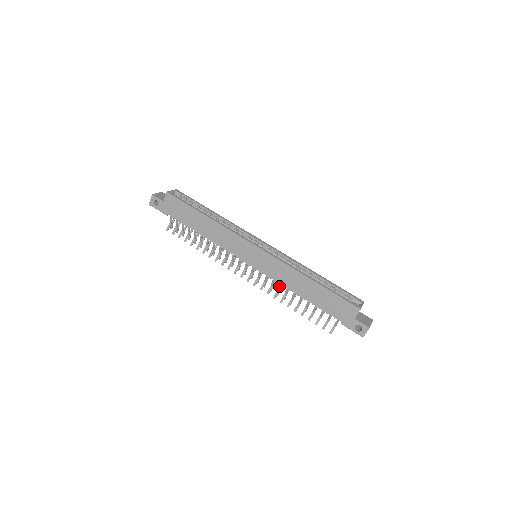
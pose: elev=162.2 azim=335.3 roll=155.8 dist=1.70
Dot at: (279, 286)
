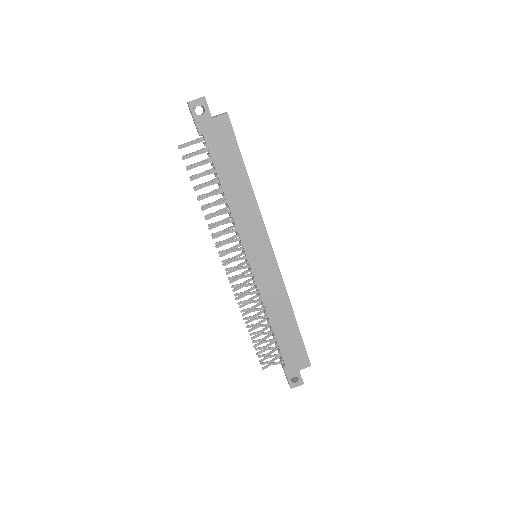
Dot at: (255, 300)
